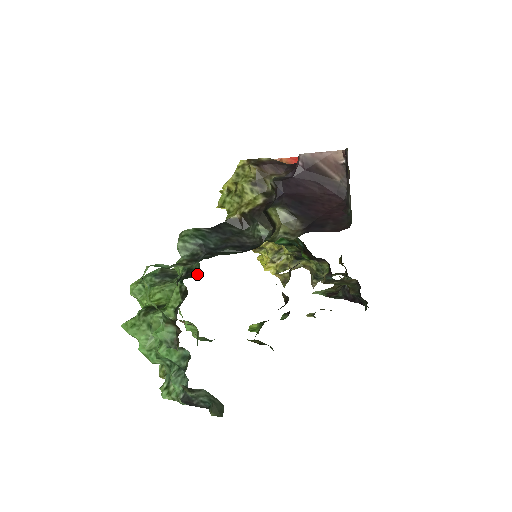
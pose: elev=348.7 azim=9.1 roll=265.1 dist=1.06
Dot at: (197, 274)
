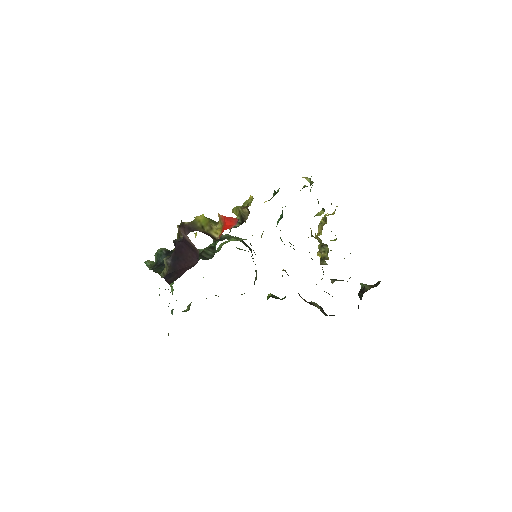
Dot at: occluded
